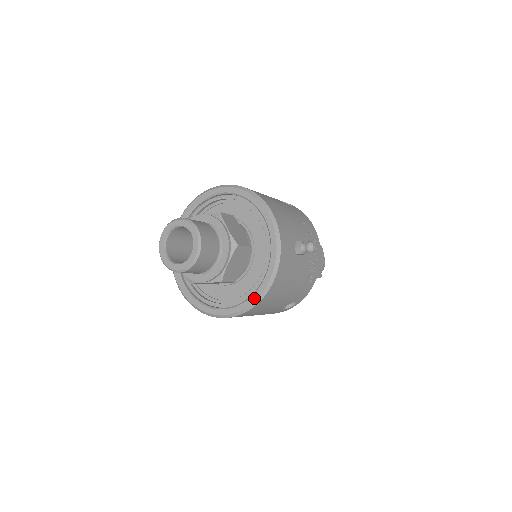
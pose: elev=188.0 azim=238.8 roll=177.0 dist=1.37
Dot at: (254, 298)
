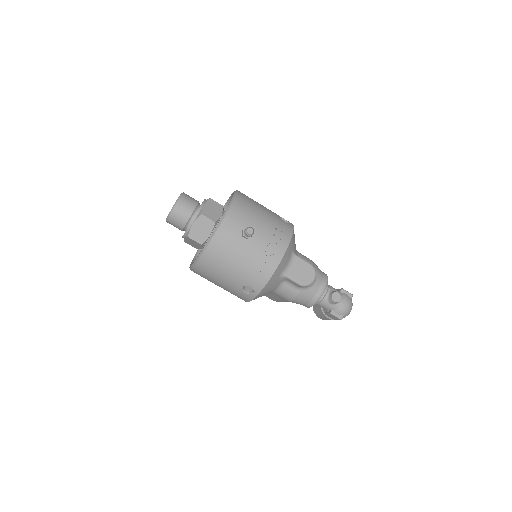
Dot at: (200, 253)
